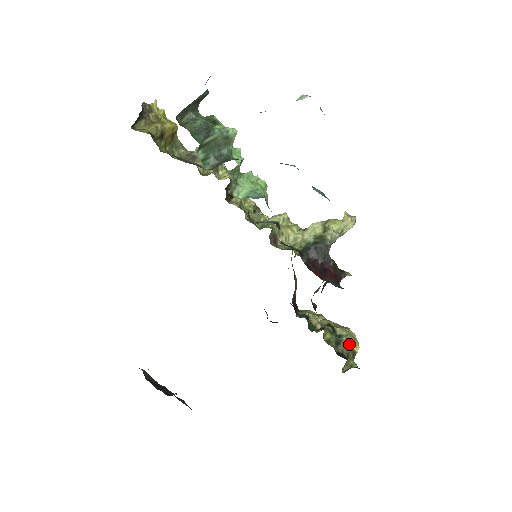
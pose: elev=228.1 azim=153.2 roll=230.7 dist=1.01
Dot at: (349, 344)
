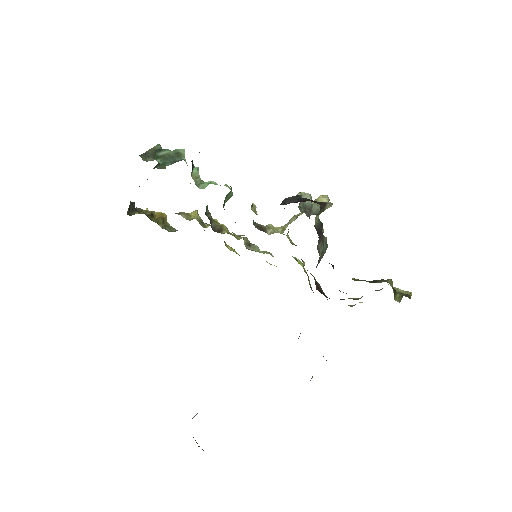
Dot at: (388, 279)
